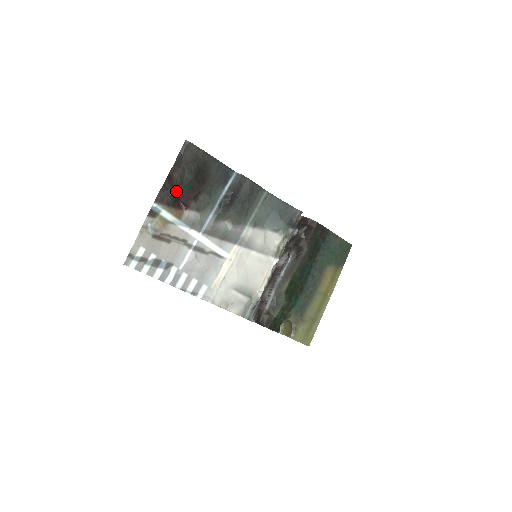
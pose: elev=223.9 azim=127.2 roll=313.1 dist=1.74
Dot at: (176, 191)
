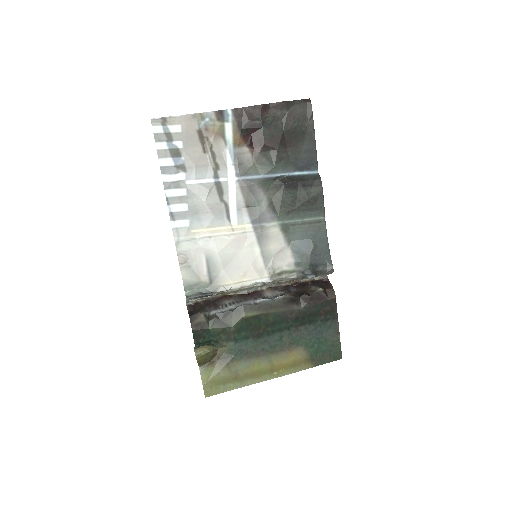
Dot at: (258, 123)
